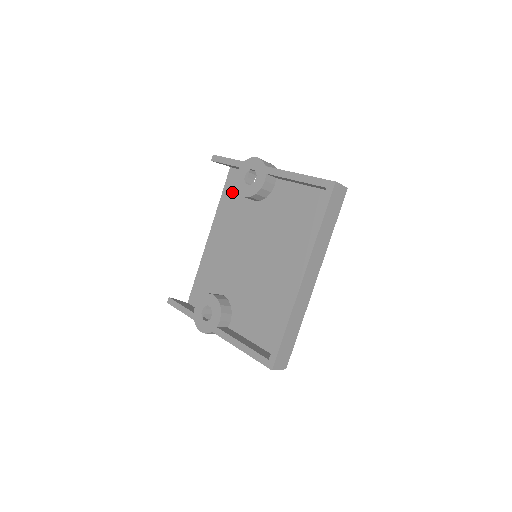
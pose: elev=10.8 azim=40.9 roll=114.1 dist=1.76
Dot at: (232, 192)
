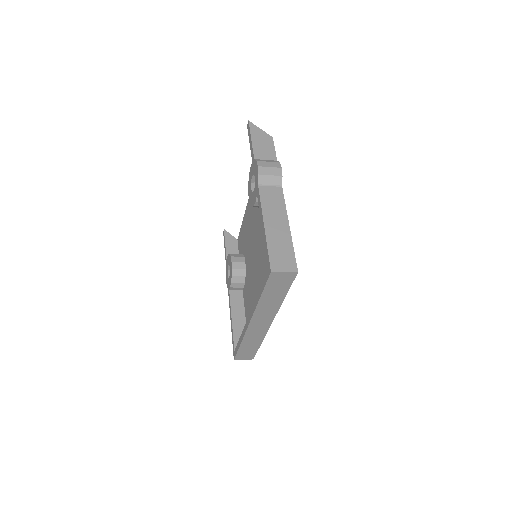
Dot at: occluded
